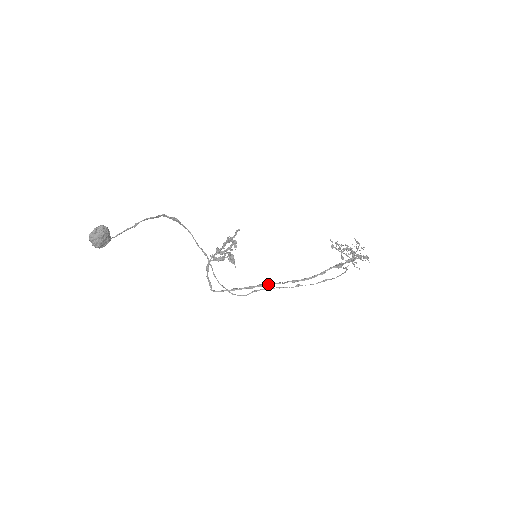
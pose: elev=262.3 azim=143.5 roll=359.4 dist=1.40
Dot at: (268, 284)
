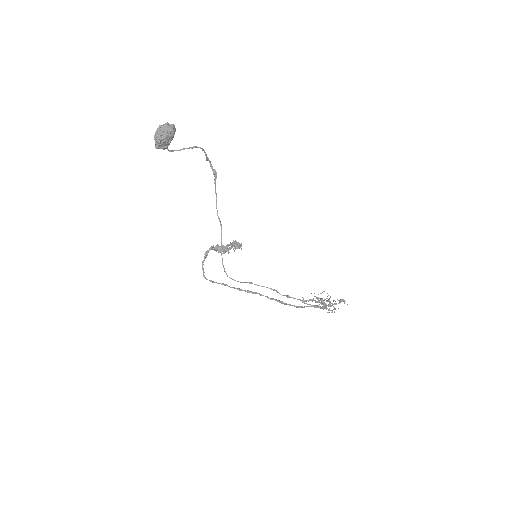
Dot at: (256, 292)
